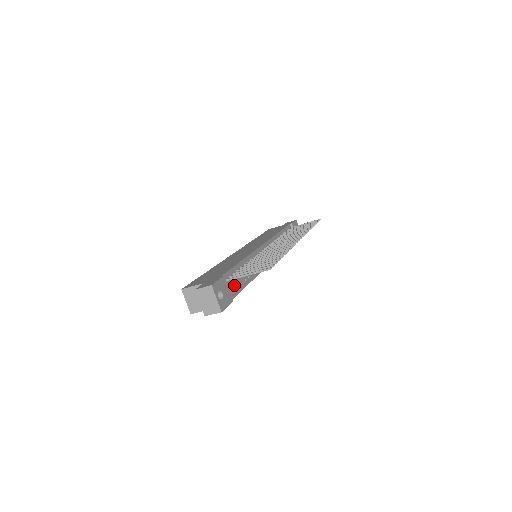
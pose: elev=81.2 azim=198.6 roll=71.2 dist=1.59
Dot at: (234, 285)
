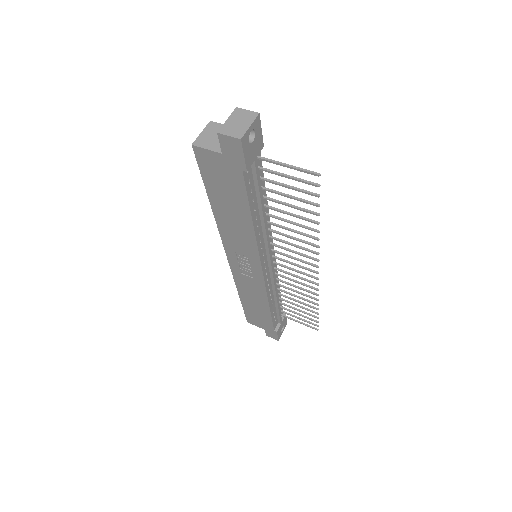
Dot at: (257, 174)
